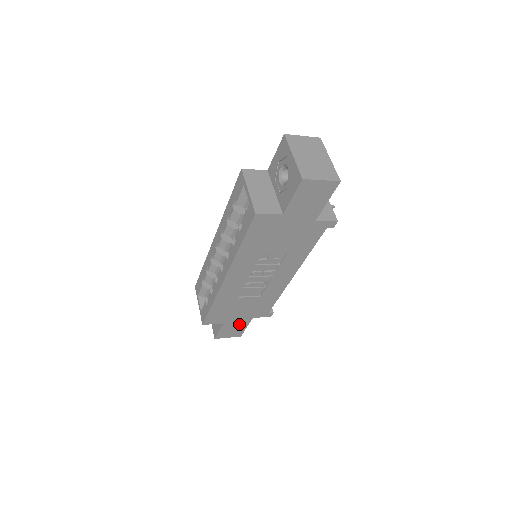
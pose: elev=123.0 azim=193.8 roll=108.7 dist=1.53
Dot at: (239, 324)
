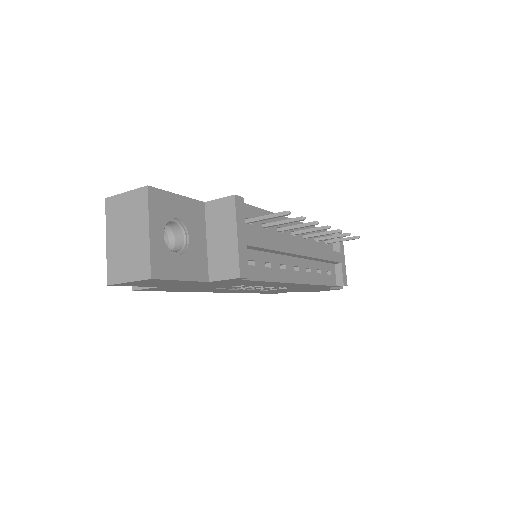
Dot at: (318, 289)
